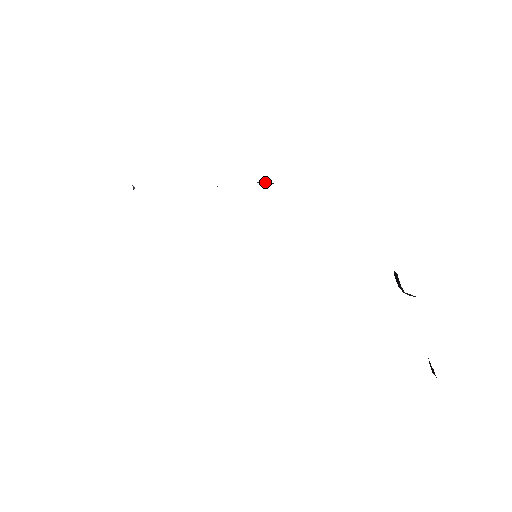
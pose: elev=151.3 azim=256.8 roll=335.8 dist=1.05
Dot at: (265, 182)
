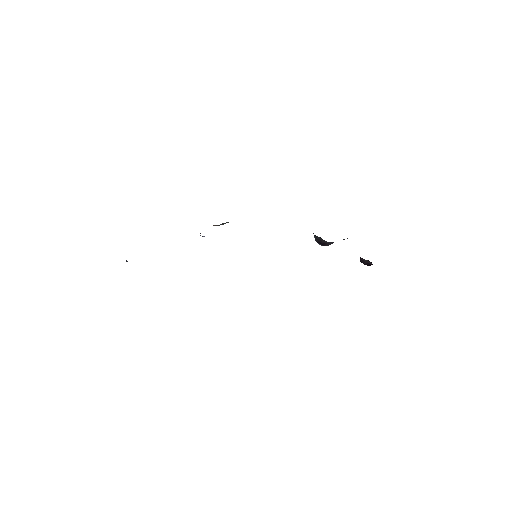
Dot at: (223, 223)
